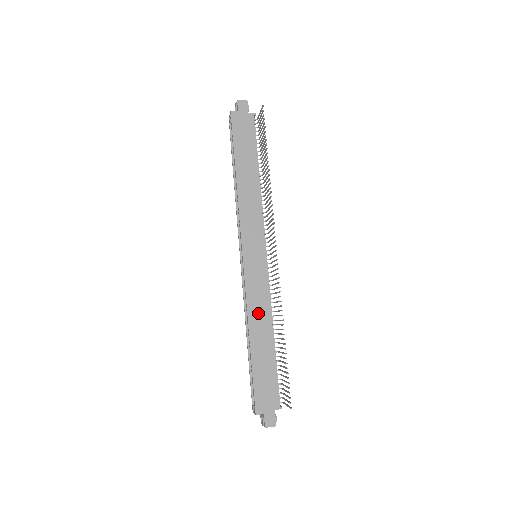
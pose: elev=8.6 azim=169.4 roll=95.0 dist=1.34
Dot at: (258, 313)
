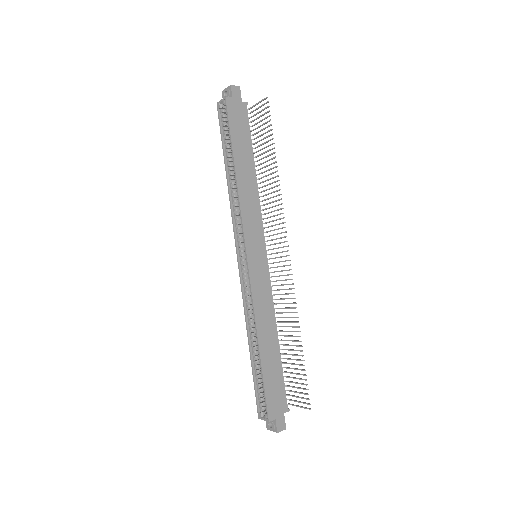
Dot at: (264, 316)
